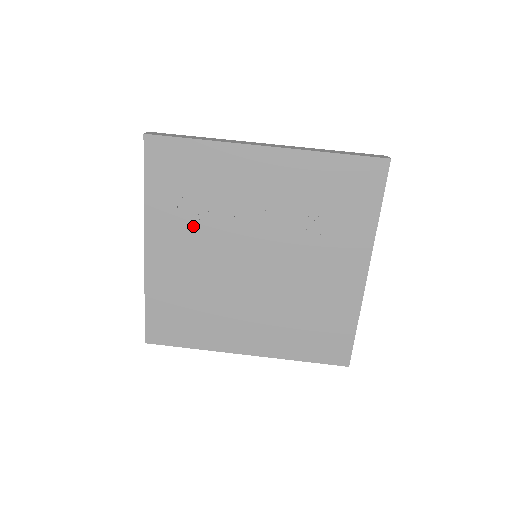
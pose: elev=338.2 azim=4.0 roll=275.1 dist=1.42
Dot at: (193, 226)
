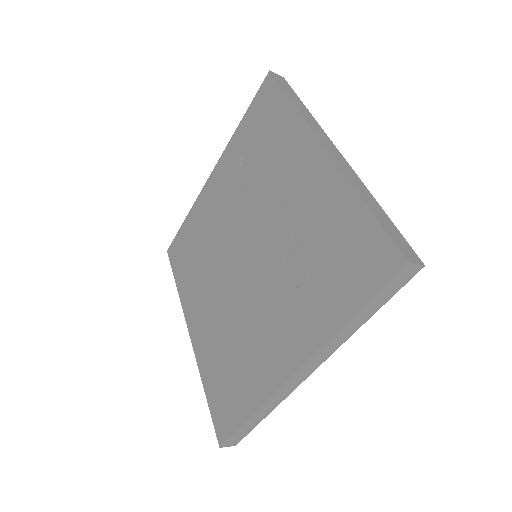
Dot at: (240, 181)
